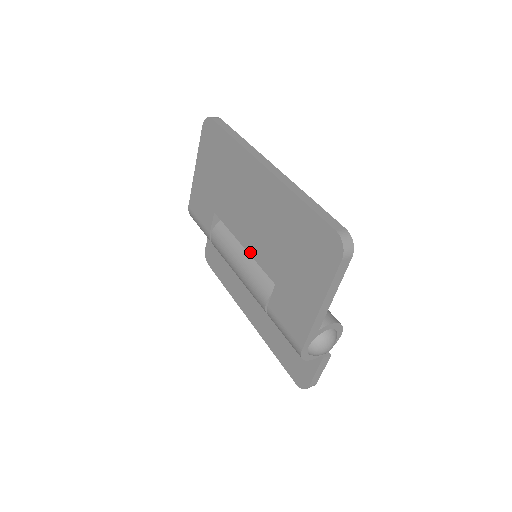
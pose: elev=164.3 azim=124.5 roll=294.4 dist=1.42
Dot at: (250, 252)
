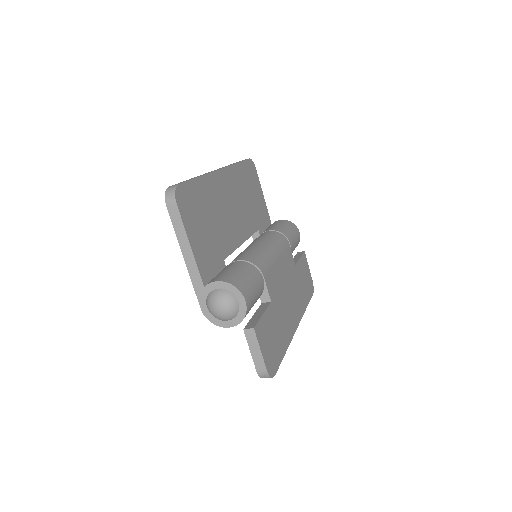
Dot at: occluded
